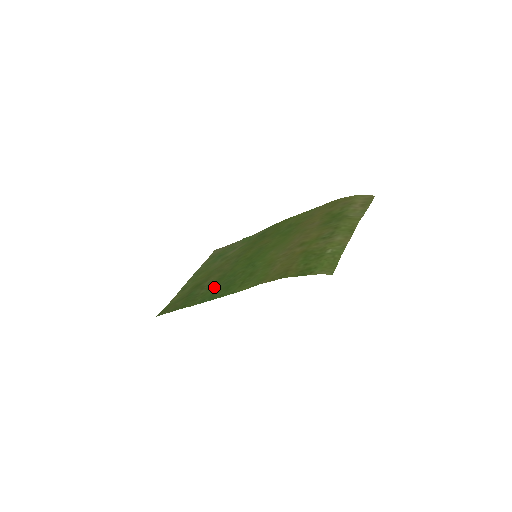
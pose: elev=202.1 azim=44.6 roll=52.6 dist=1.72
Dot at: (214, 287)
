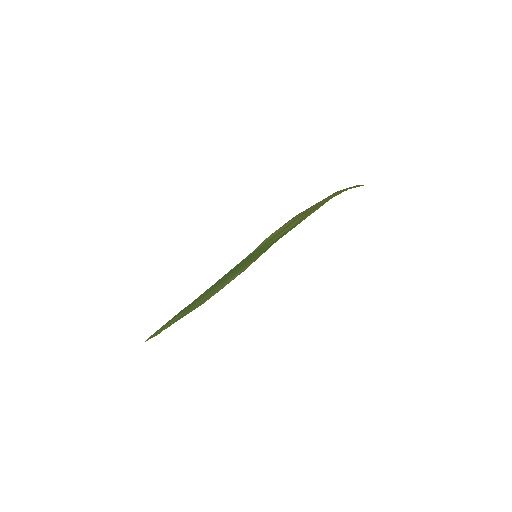
Dot at: (213, 287)
